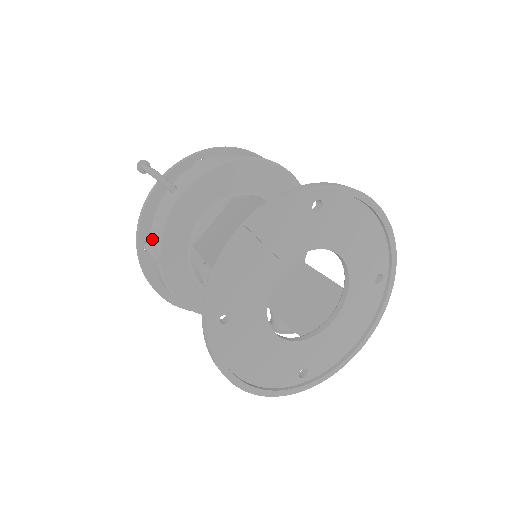
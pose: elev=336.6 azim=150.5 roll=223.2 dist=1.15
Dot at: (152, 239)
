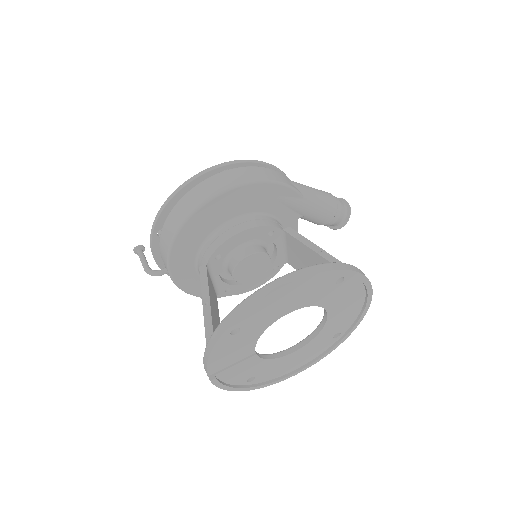
Dot at: occluded
